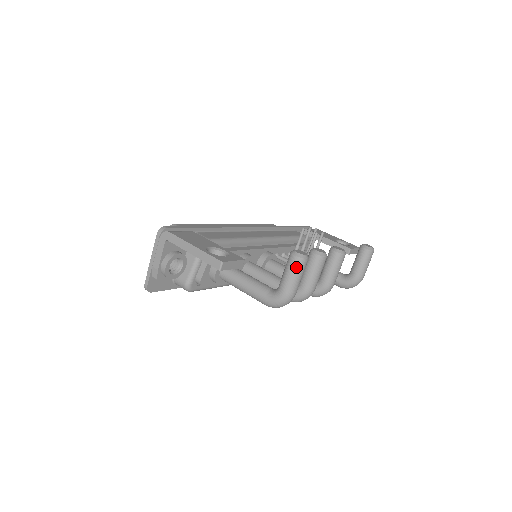
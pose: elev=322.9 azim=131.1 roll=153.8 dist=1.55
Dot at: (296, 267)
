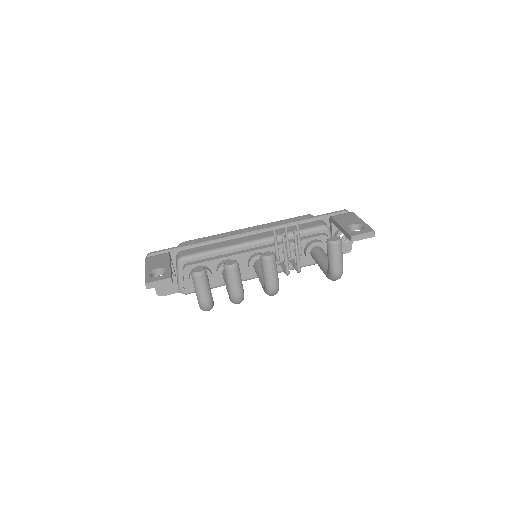
Dot at: (194, 282)
